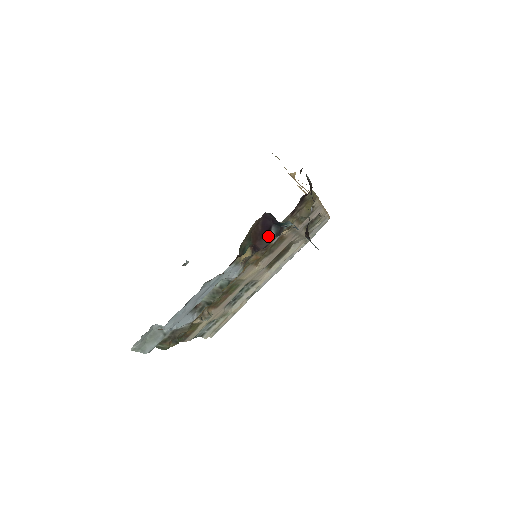
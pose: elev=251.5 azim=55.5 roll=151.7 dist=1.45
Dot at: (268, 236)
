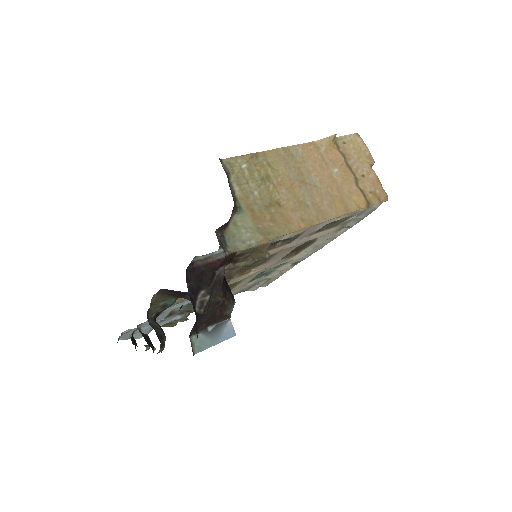
Dot at: occluded
